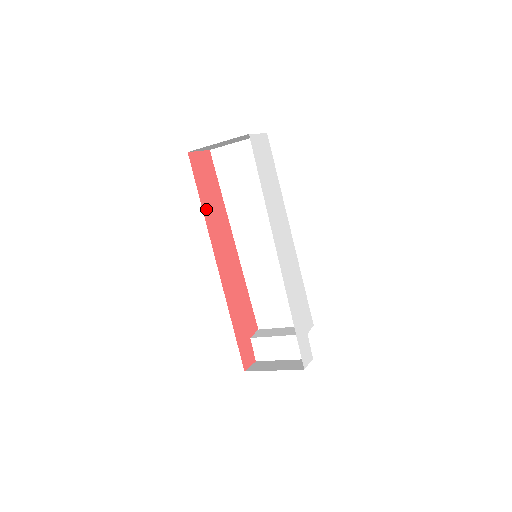
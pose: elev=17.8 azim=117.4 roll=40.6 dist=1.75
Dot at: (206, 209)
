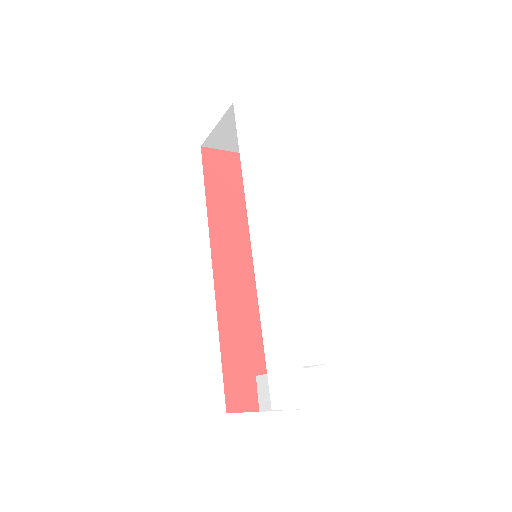
Dot at: (214, 205)
